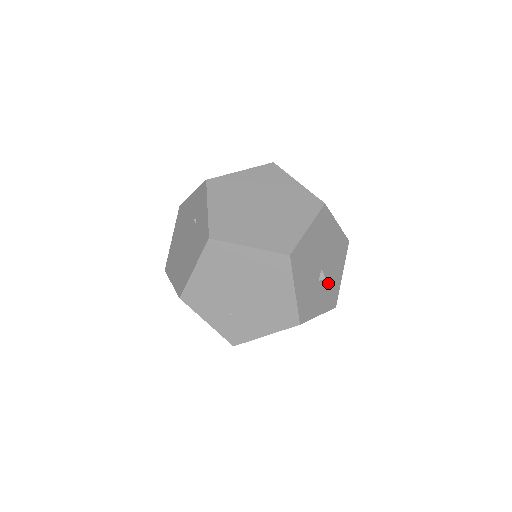
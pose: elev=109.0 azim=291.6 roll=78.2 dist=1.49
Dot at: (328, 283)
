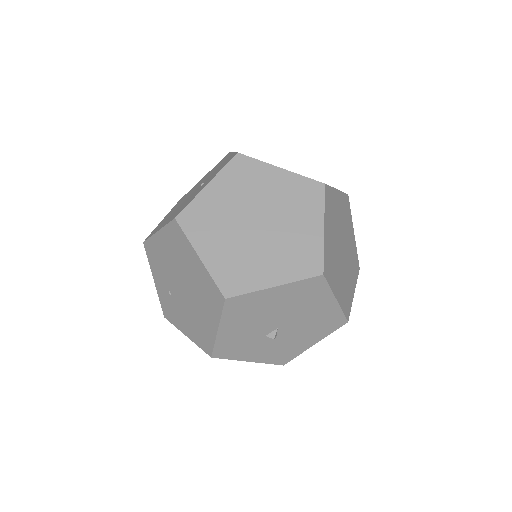
Dot at: (283, 343)
